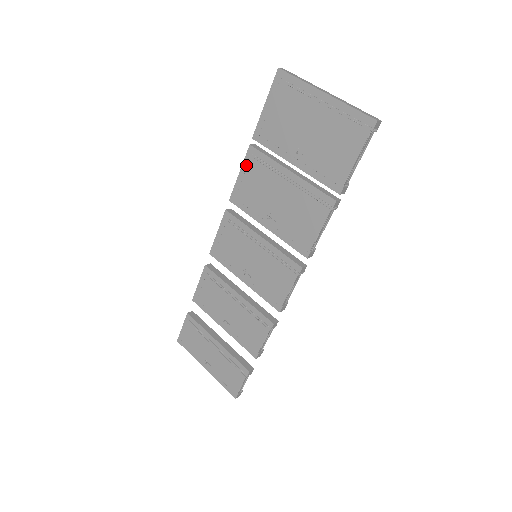
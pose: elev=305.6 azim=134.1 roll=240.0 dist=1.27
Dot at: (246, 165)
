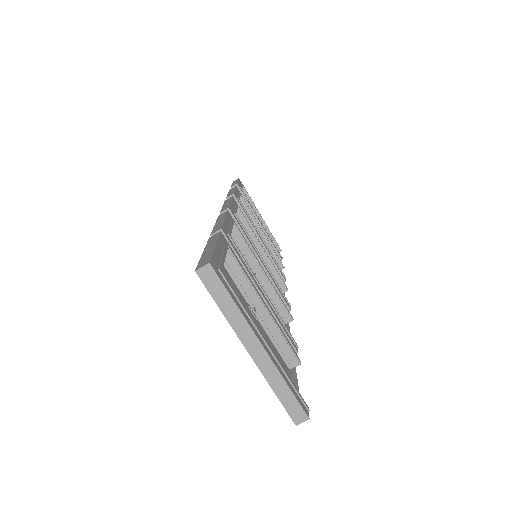
Dot at: occluded
